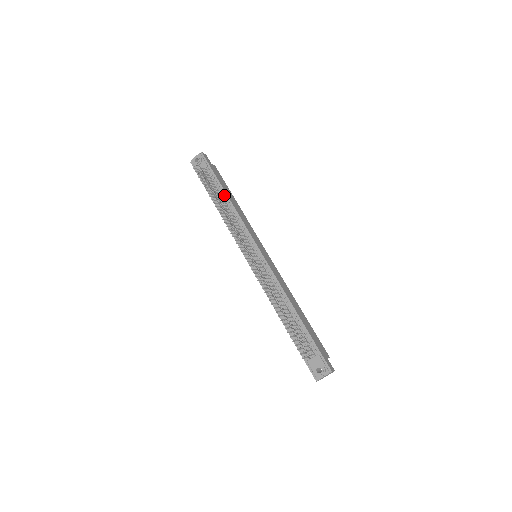
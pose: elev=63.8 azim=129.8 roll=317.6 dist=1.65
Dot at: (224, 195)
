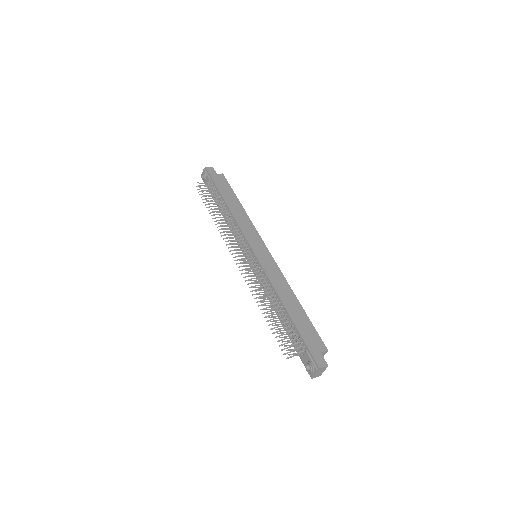
Dot at: (224, 203)
